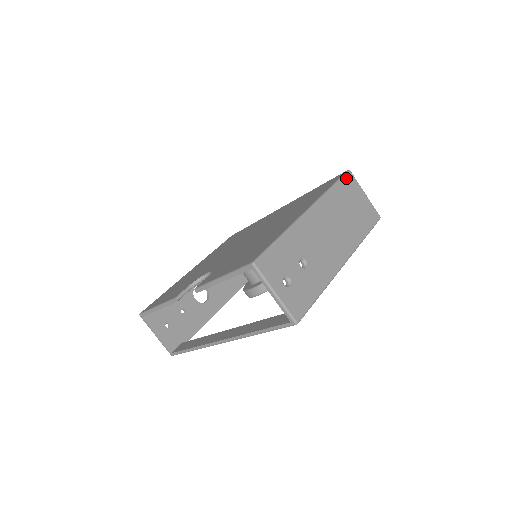
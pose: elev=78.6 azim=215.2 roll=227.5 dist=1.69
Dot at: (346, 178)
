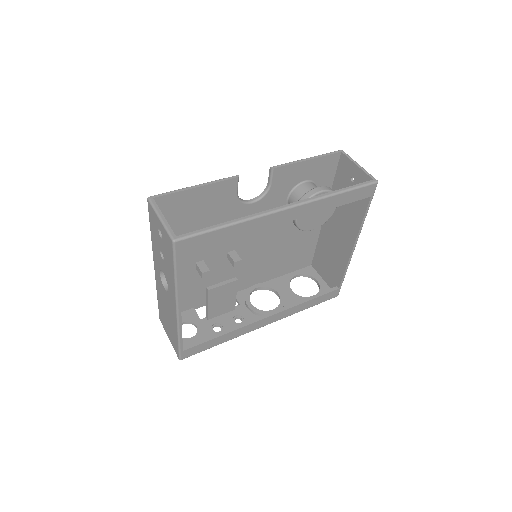
Dot at: occluded
